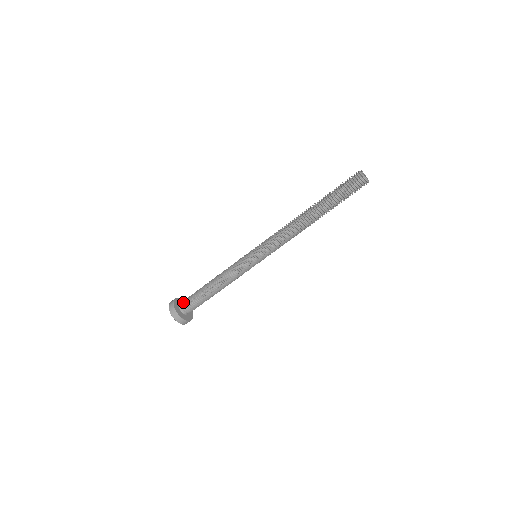
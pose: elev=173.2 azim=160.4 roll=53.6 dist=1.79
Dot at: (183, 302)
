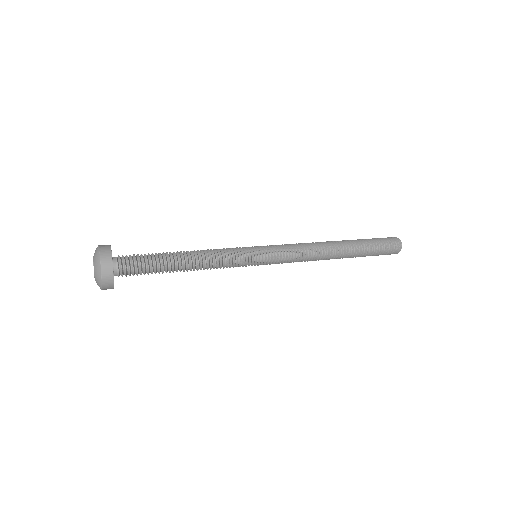
Dot at: occluded
